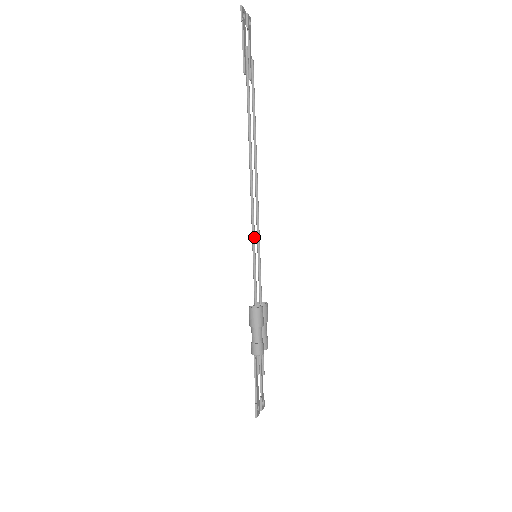
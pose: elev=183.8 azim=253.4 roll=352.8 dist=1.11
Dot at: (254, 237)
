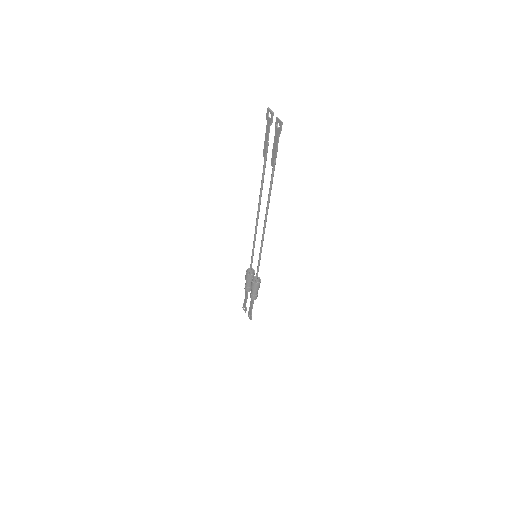
Dot at: occluded
